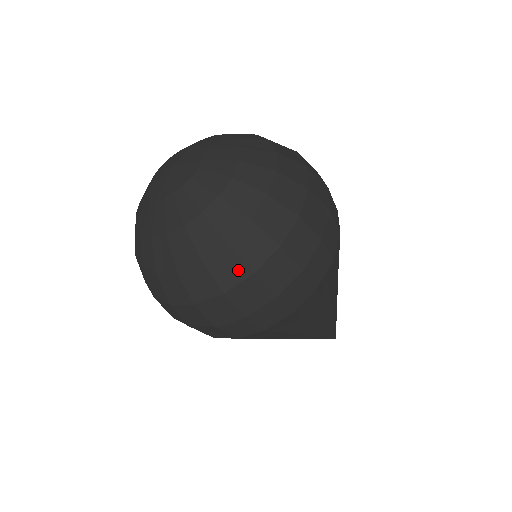
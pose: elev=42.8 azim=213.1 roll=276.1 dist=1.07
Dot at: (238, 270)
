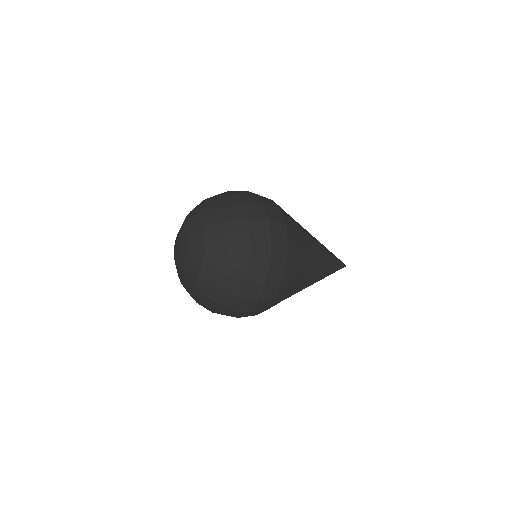
Dot at: (221, 308)
